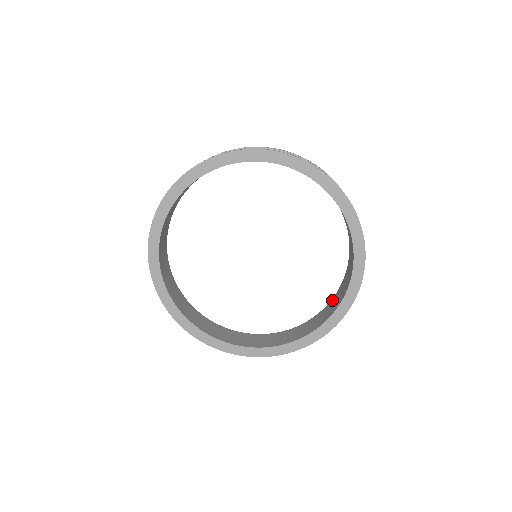
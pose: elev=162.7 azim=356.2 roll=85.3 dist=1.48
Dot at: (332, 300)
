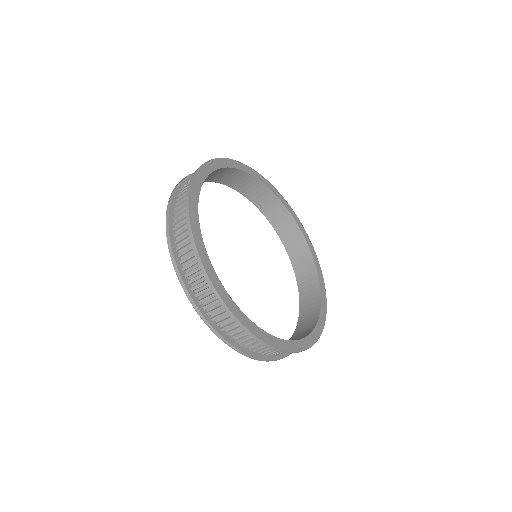
Dot at: occluded
